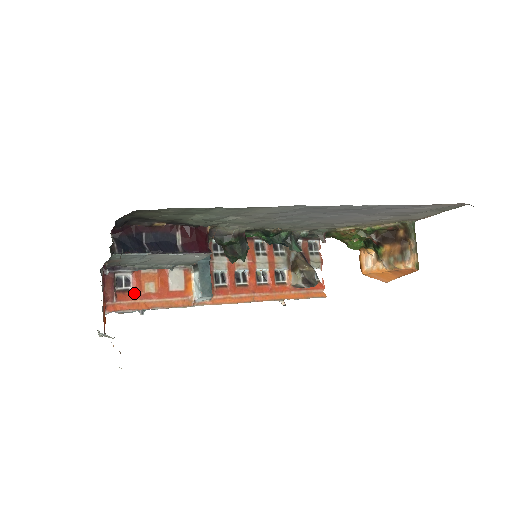
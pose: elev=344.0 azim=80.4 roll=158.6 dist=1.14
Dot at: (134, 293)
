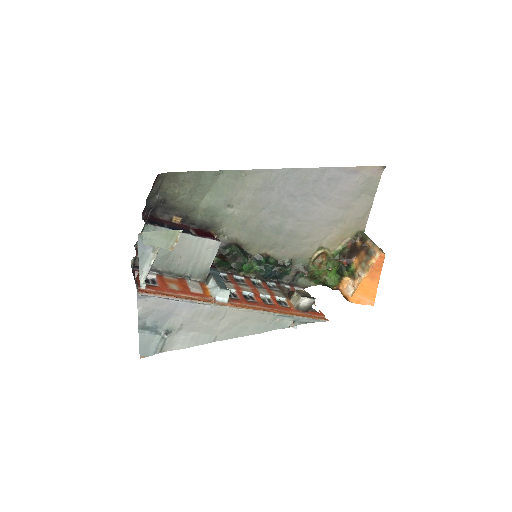
Dot at: (161, 287)
